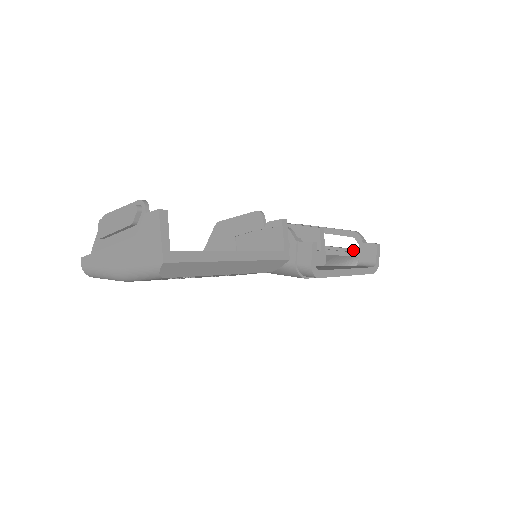
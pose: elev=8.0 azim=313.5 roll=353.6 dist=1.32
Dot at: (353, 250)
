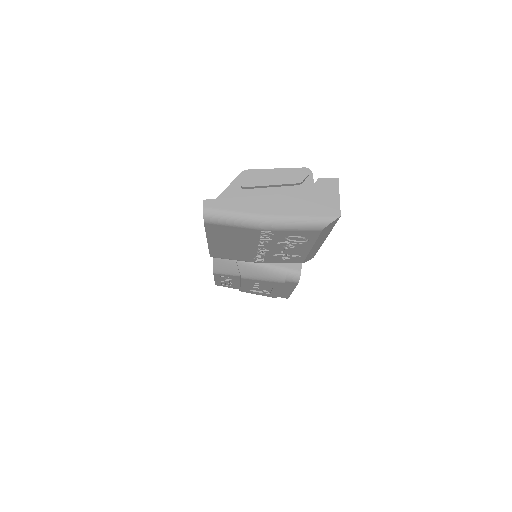
Dot at: occluded
